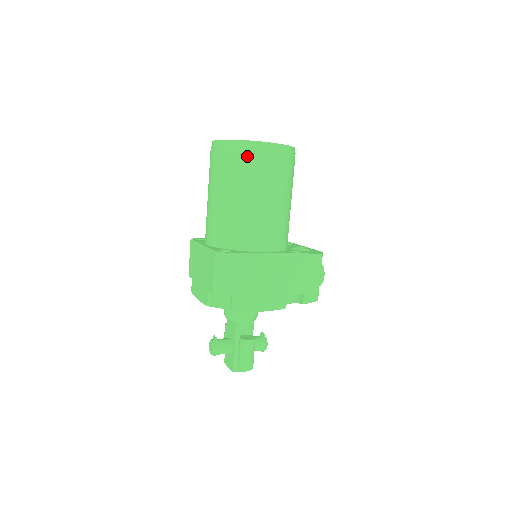
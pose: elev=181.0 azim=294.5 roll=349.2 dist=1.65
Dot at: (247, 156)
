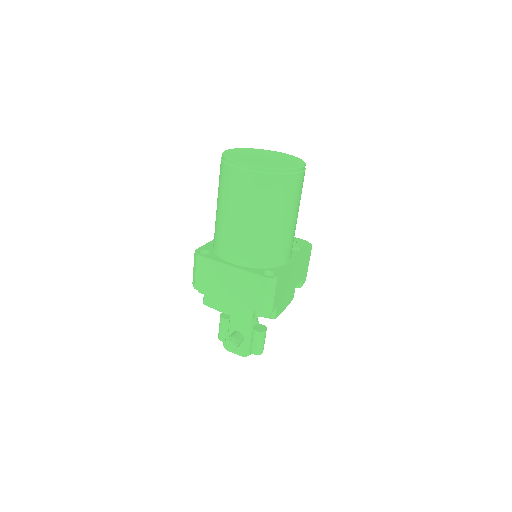
Dot at: (288, 184)
